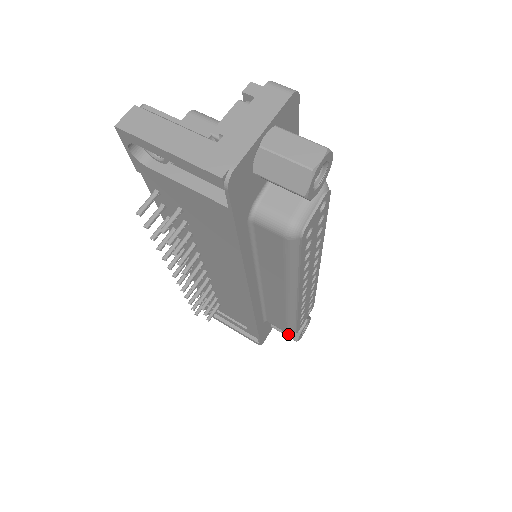
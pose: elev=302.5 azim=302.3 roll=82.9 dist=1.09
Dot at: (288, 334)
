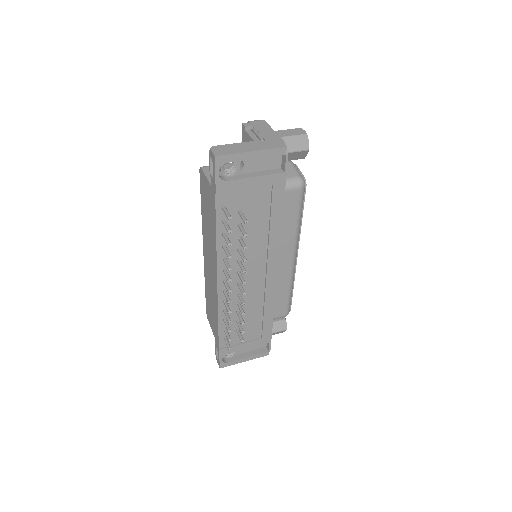
Dot at: (279, 329)
